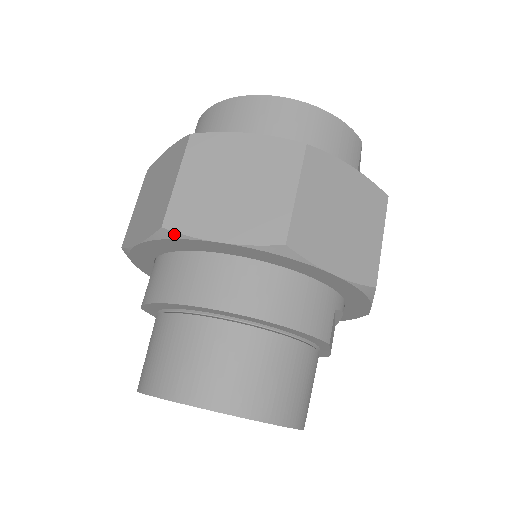
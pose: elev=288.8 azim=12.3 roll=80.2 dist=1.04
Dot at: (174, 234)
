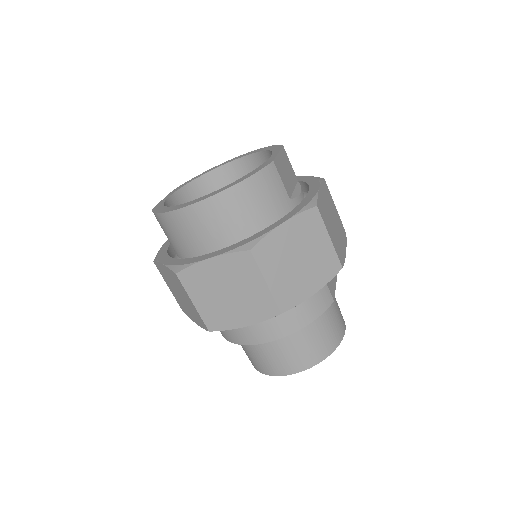
Dot at: occluded
